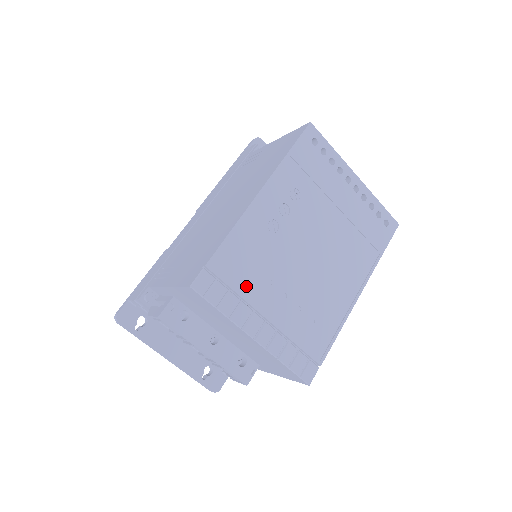
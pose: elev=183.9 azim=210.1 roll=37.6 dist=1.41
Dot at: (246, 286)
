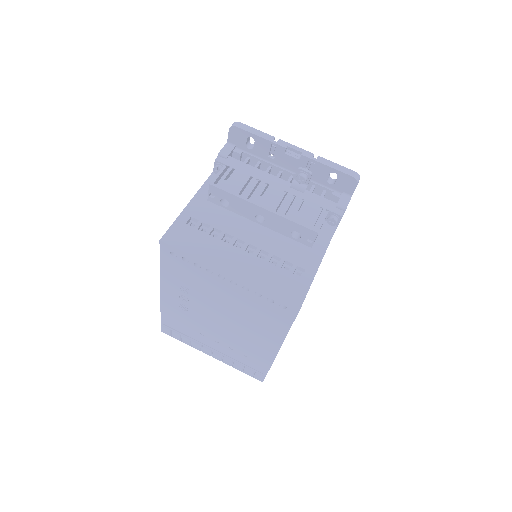
Dot at: (189, 334)
